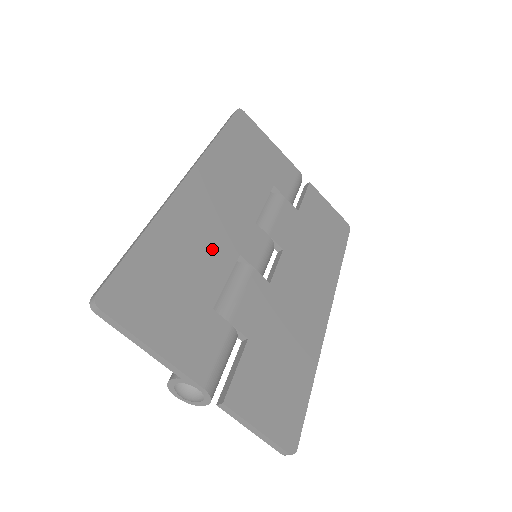
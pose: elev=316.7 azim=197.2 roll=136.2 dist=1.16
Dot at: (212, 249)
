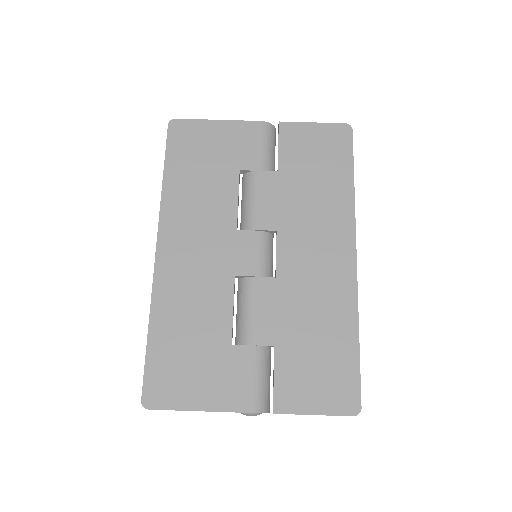
Dot at: (208, 293)
